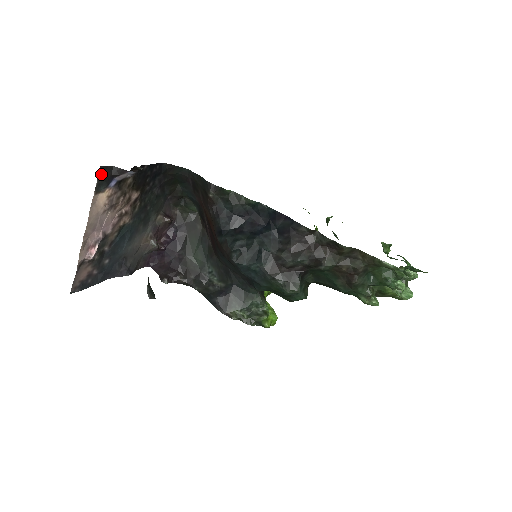
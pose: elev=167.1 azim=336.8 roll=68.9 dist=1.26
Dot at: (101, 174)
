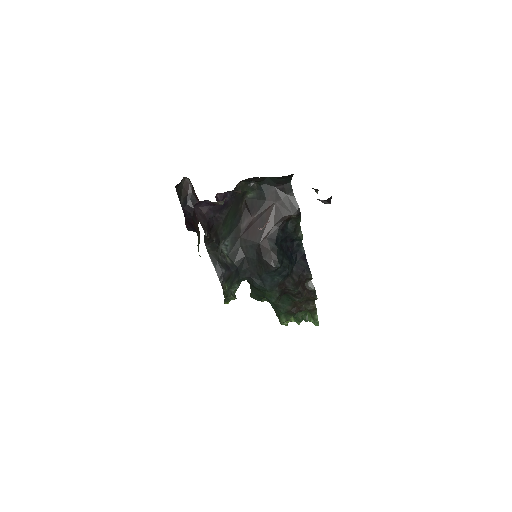
Dot at: occluded
